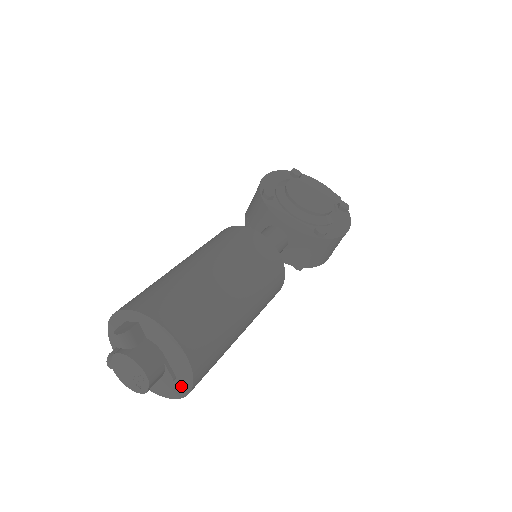
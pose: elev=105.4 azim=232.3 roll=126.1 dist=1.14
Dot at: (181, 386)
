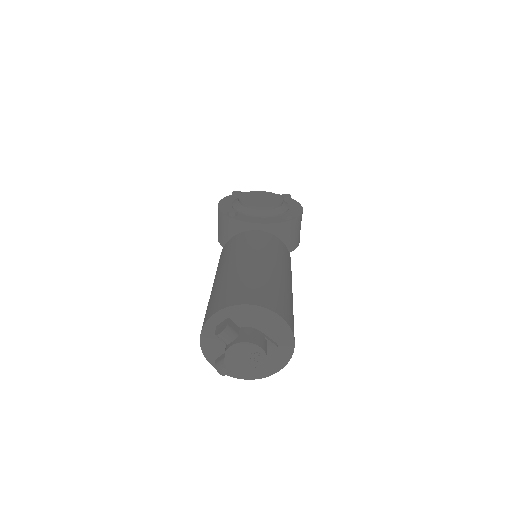
Dot at: (285, 350)
